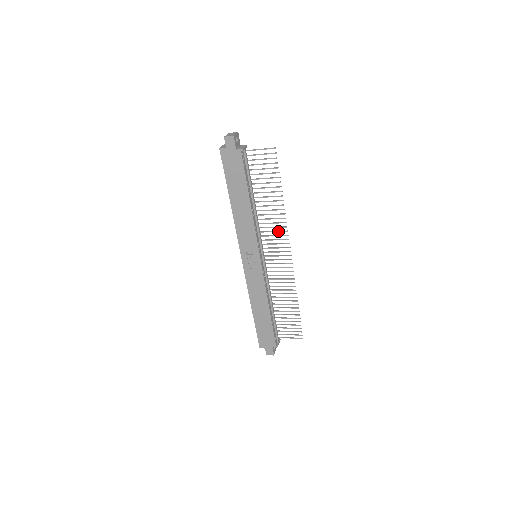
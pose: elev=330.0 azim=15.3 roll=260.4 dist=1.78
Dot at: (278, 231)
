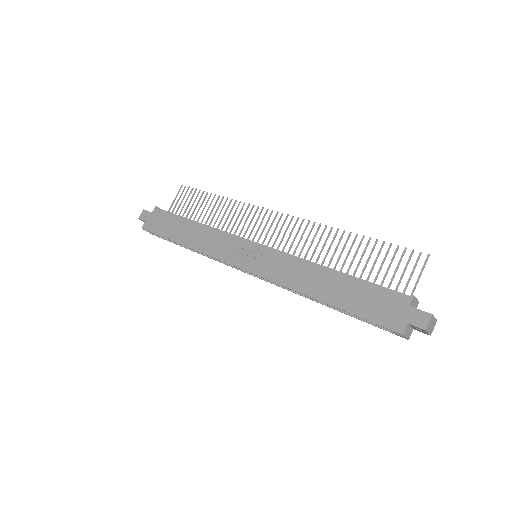
Dot at: (247, 216)
